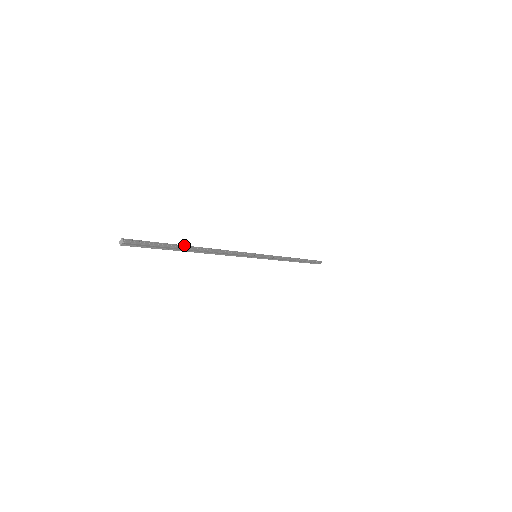
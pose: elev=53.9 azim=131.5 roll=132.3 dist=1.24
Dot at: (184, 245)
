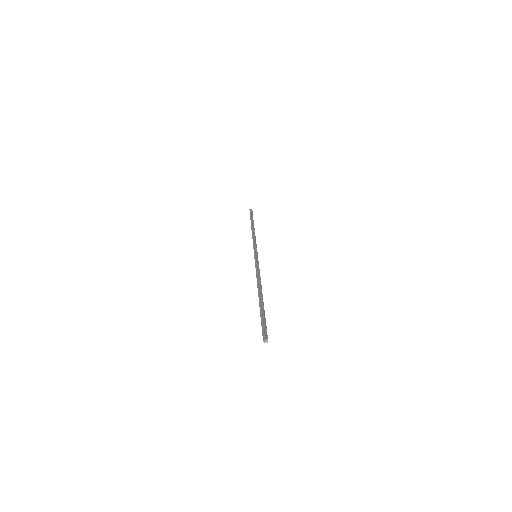
Dot at: (262, 301)
